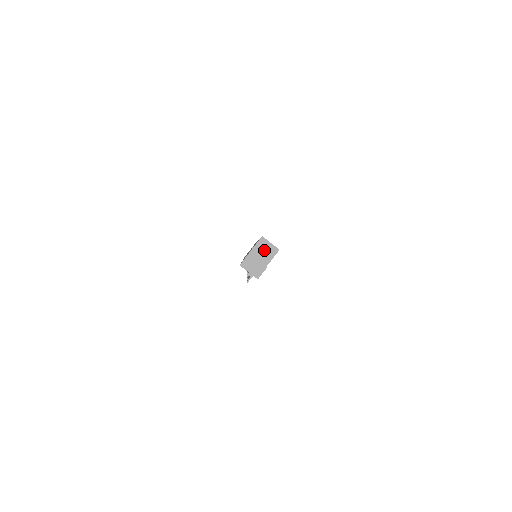
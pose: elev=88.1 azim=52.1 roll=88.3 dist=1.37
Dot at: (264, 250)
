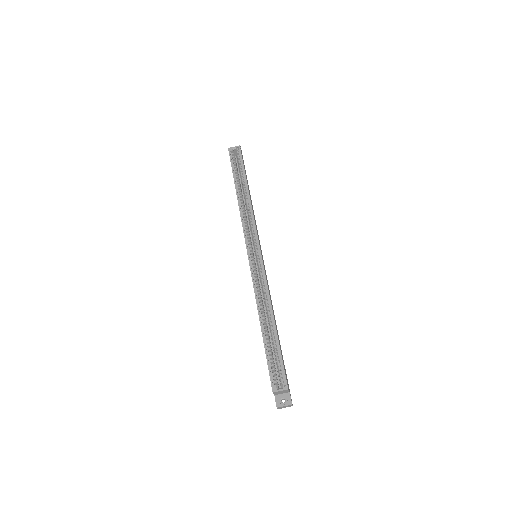
Dot at: (280, 392)
